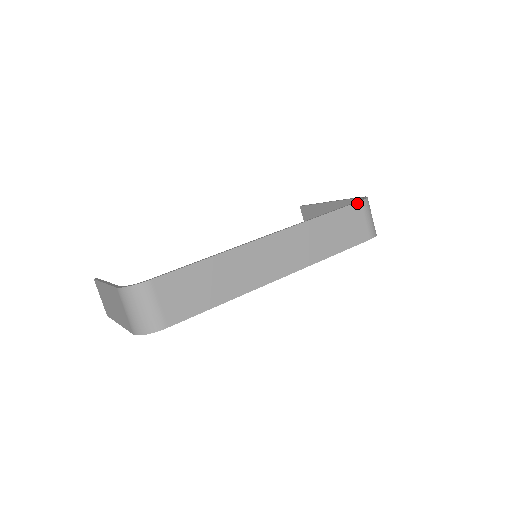
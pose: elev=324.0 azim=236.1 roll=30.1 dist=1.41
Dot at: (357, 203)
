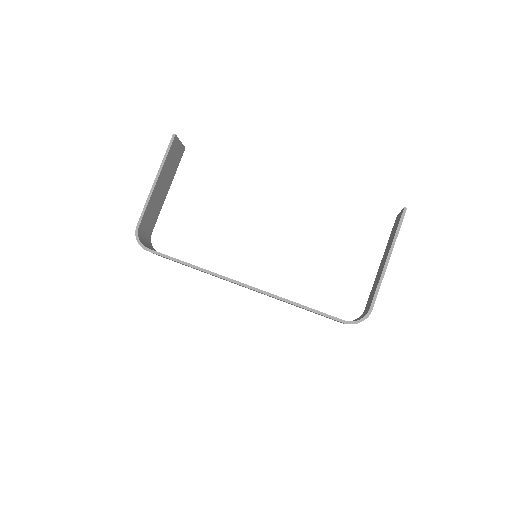
Dot at: occluded
